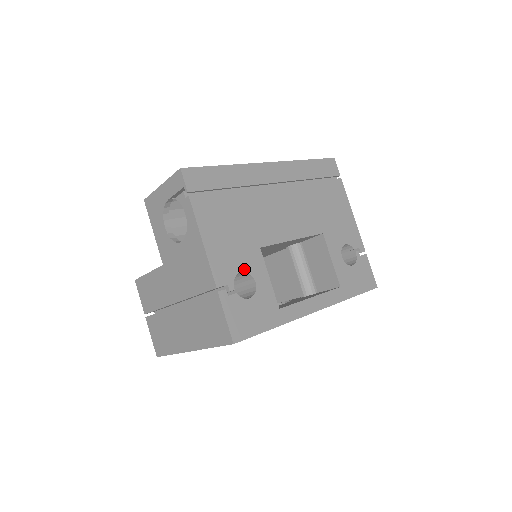
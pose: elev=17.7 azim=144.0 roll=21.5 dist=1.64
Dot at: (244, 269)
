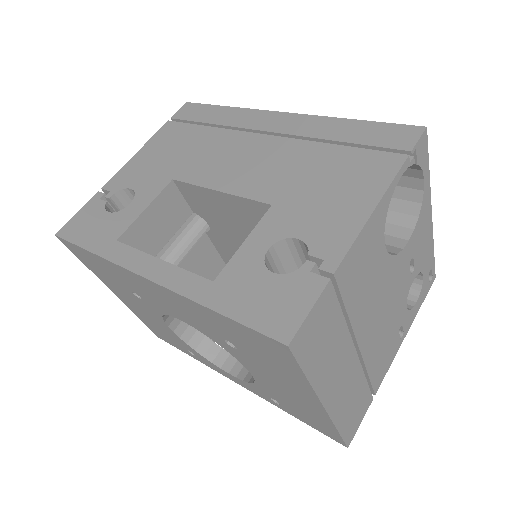
Dot at: (136, 188)
